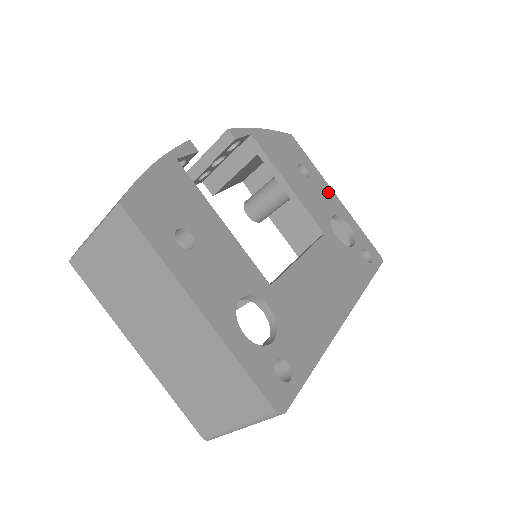
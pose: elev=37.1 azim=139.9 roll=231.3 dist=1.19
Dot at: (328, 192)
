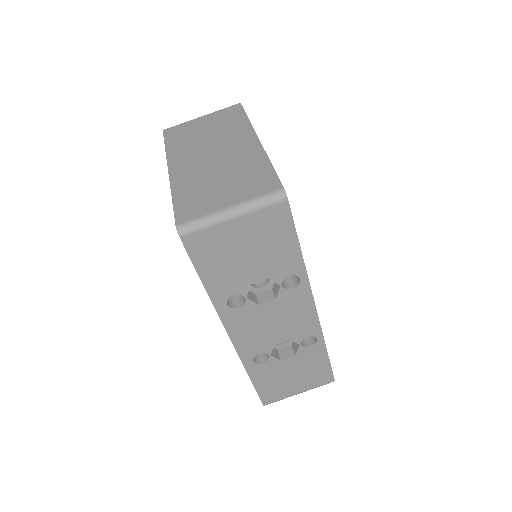
Dot at: occluded
